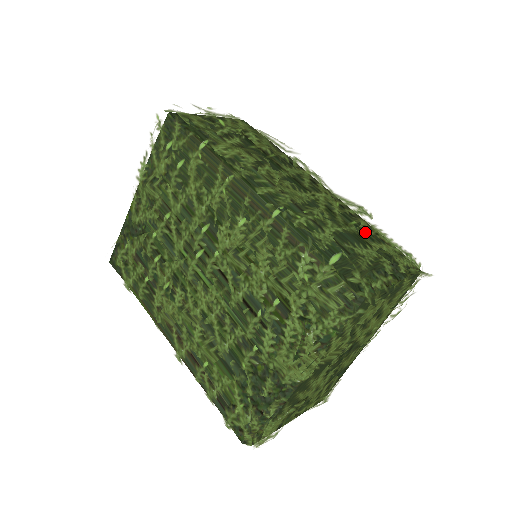
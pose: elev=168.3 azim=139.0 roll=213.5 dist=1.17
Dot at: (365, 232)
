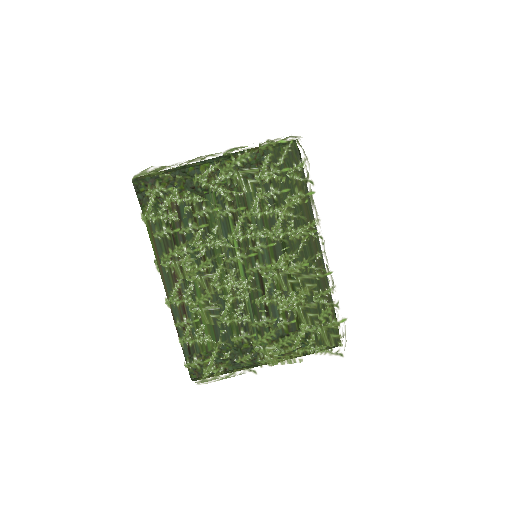
Dot at: occluded
